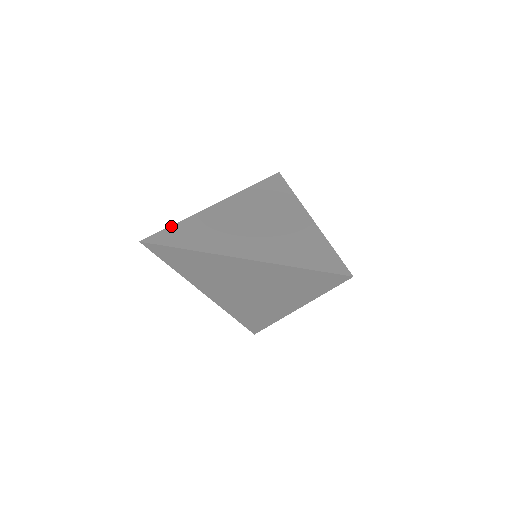
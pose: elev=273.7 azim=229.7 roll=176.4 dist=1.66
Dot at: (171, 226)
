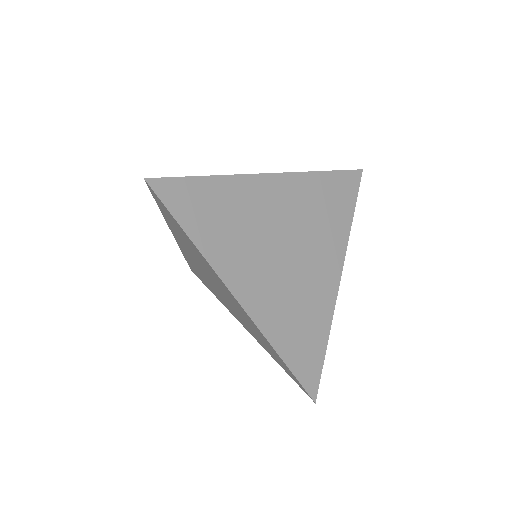
Dot at: (197, 177)
